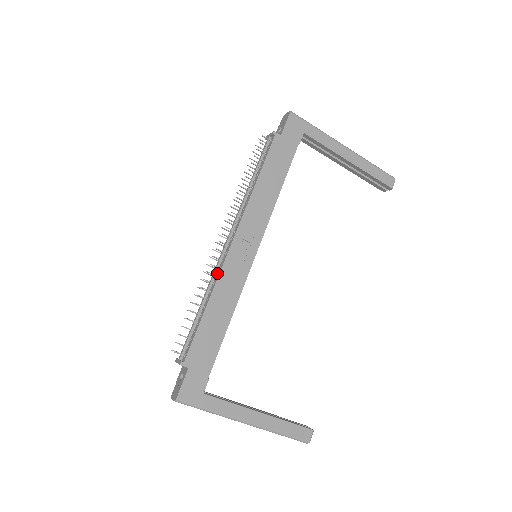
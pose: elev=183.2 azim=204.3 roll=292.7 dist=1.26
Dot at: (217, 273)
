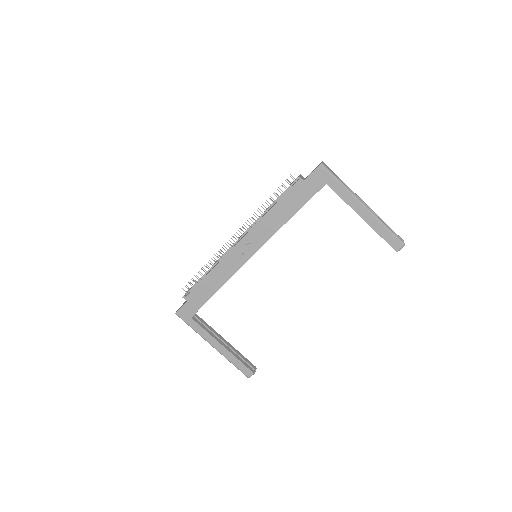
Dot at: (223, 256)
